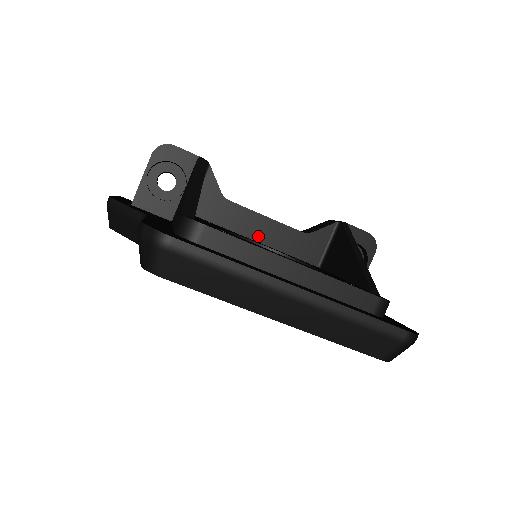
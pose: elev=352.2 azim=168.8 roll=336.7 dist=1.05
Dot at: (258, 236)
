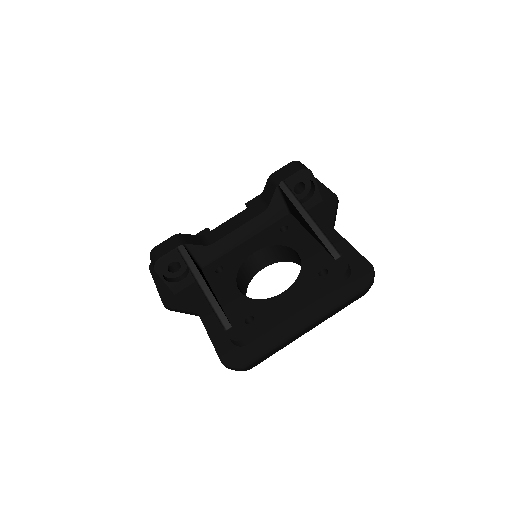
Dot at: (244, 238)
